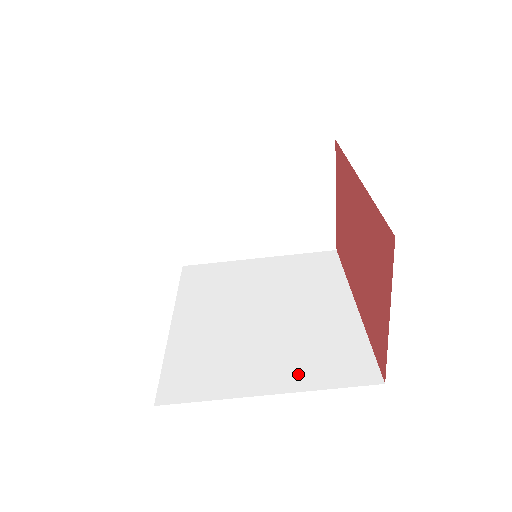
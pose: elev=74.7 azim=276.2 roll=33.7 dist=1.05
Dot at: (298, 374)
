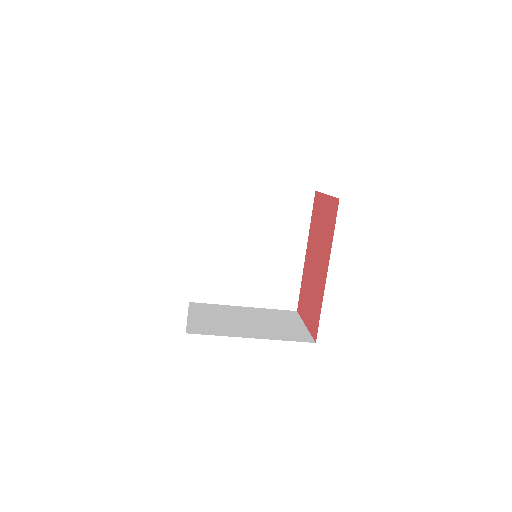
Dot at: (260, 297)
